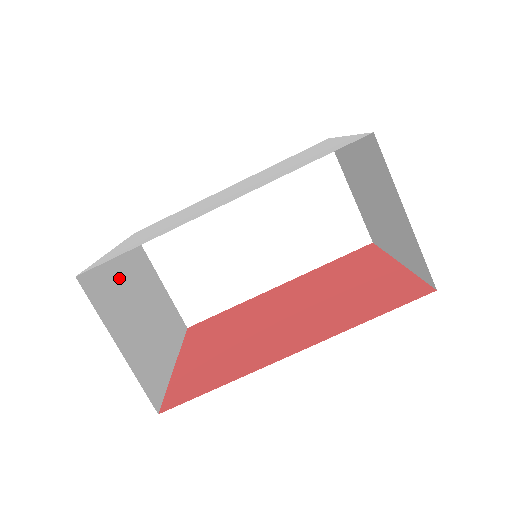
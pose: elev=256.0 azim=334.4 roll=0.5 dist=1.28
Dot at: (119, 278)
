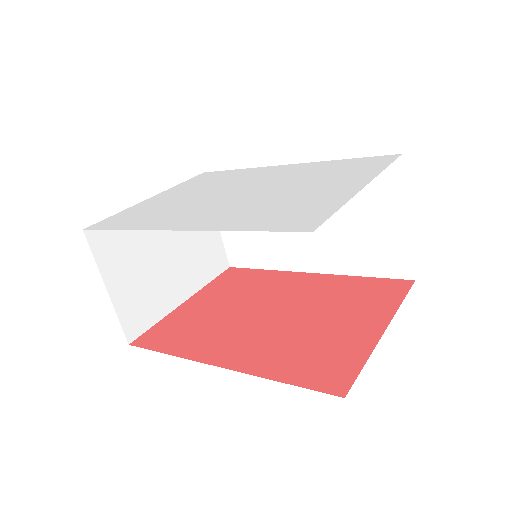
Dot at: occluded
